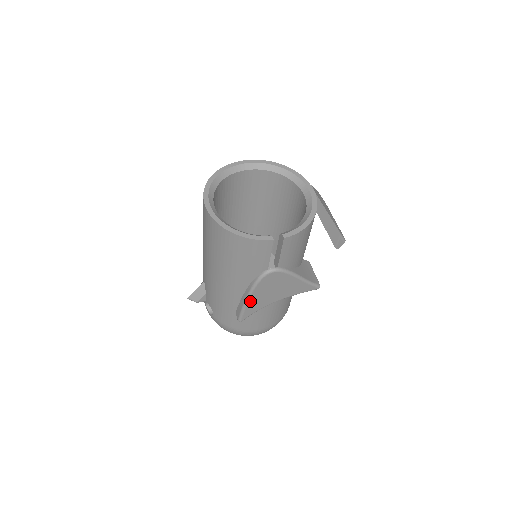
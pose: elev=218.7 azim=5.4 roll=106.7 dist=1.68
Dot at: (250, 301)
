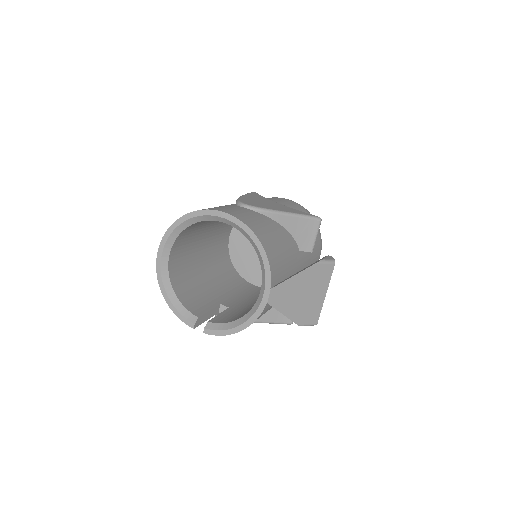
Dot at: occluded
